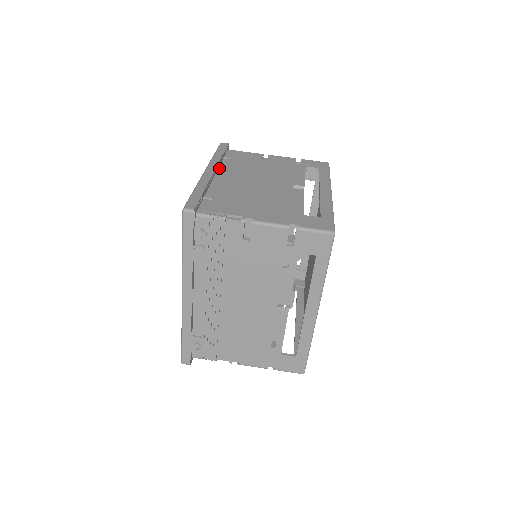
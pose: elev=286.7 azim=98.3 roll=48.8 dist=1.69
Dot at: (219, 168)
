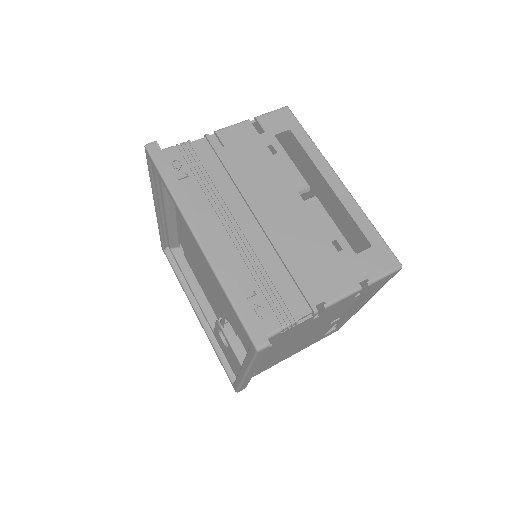
Dot at: occluded
